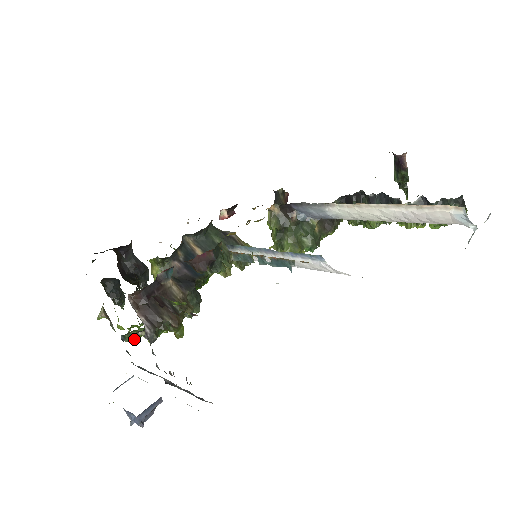
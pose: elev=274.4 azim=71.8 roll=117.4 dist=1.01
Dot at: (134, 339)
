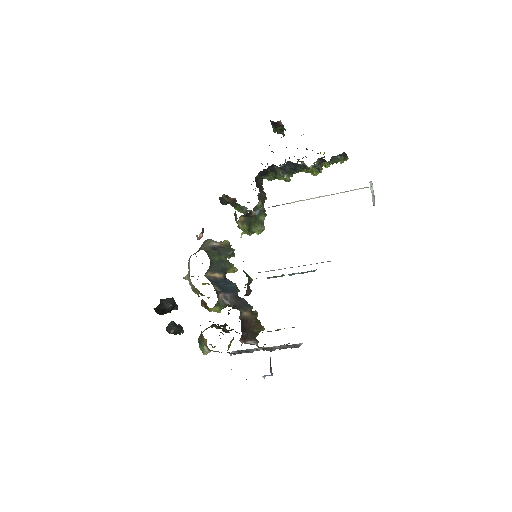
Dot at: occluded
